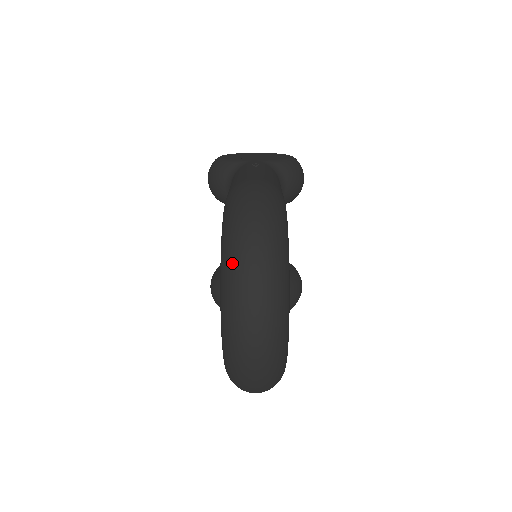
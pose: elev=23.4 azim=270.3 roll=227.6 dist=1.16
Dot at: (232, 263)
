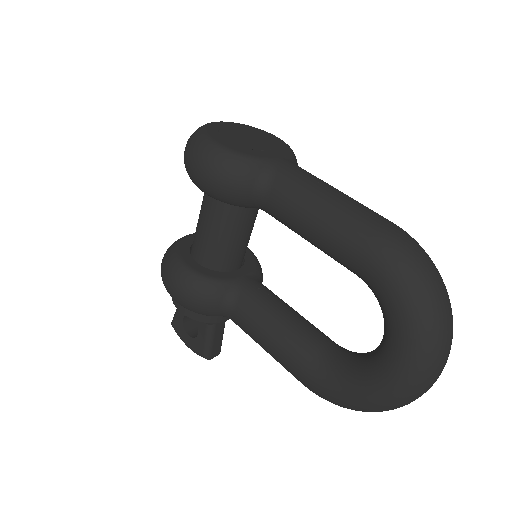
Dot at: (436, 332)
